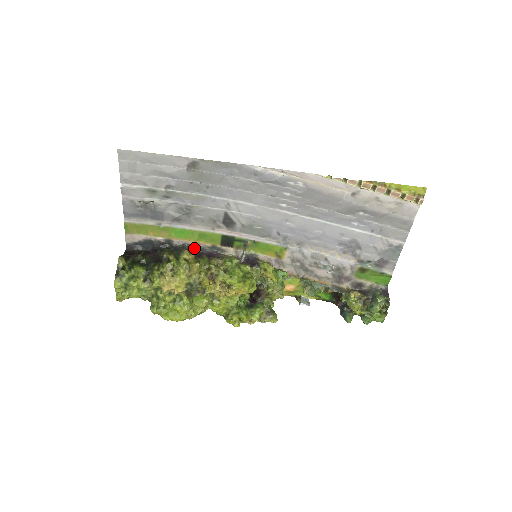
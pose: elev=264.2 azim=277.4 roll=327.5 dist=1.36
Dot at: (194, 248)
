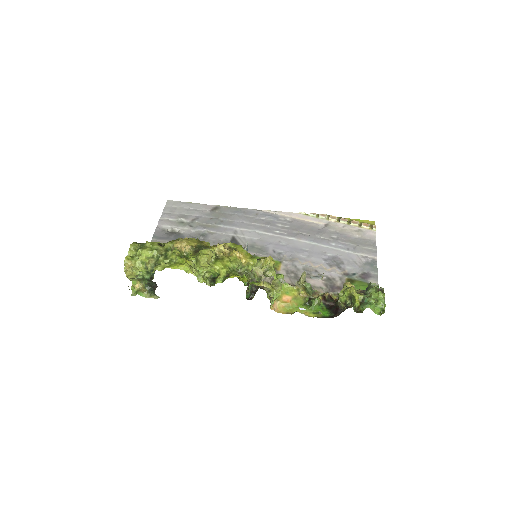
Dot at: occluded
